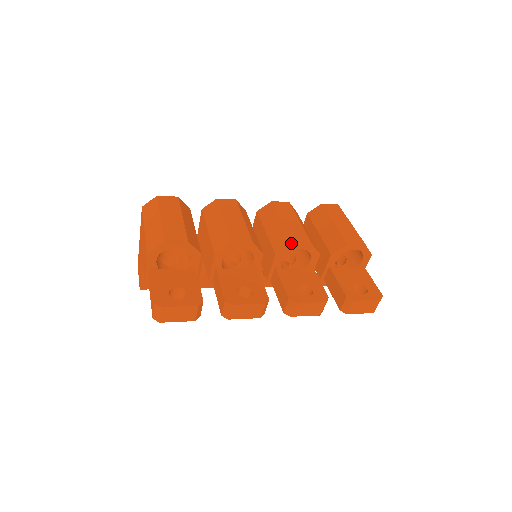
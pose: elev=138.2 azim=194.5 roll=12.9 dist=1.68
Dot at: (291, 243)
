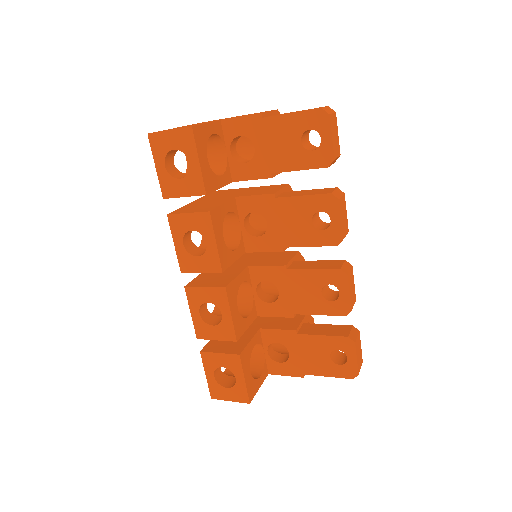
Dot at: (304, 259)
